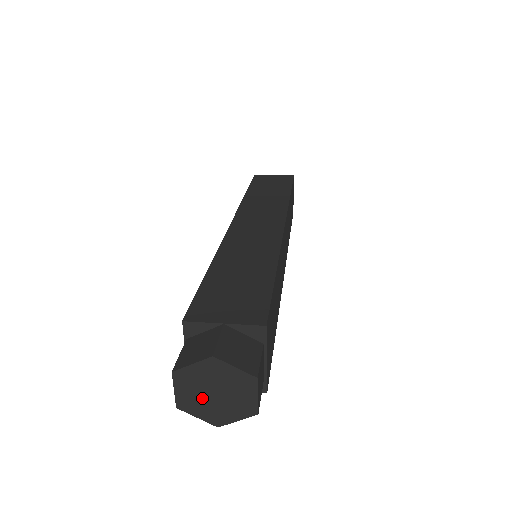
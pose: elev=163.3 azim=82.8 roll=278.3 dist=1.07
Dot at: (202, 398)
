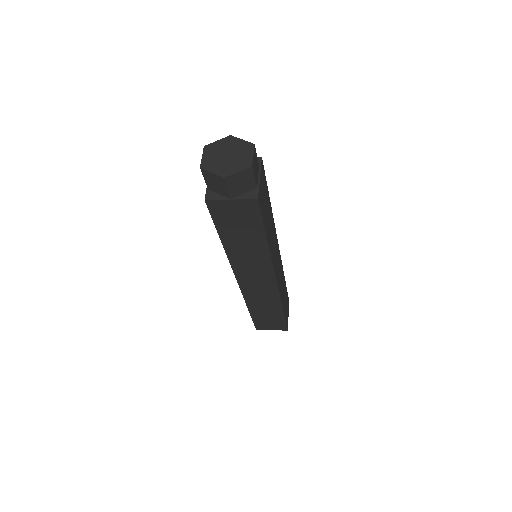
Dot at: (218, 160)
